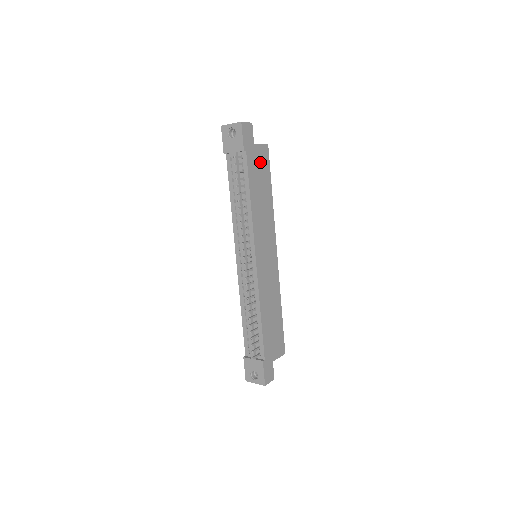
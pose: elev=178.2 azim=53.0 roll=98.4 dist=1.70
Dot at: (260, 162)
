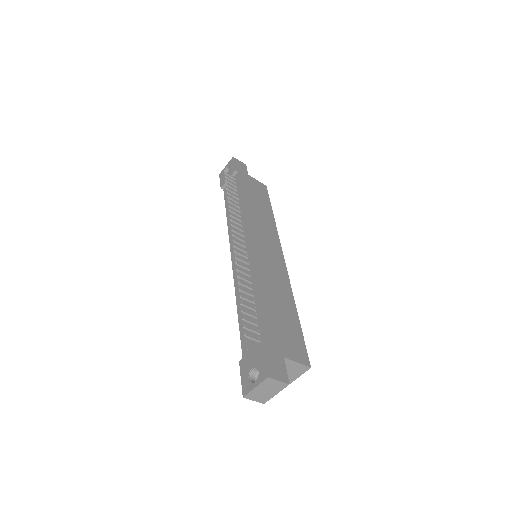
Dot at: (256, 188)
